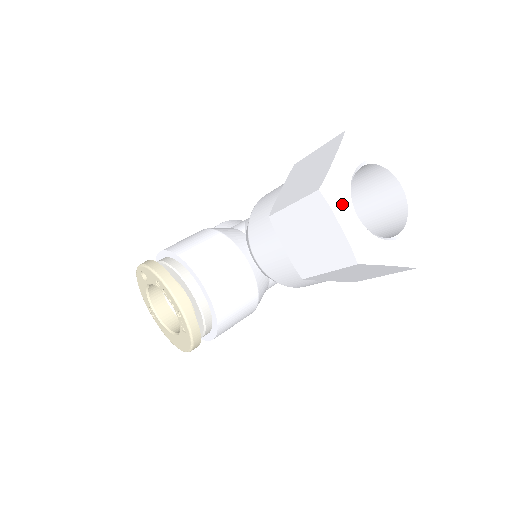
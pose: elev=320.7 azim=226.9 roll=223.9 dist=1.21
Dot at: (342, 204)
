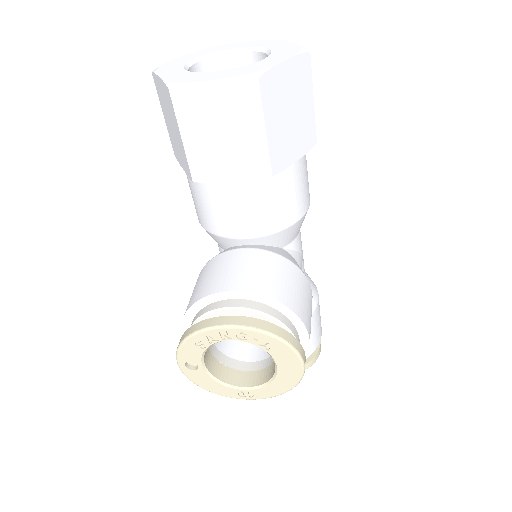
Dot at: (197, 77)
